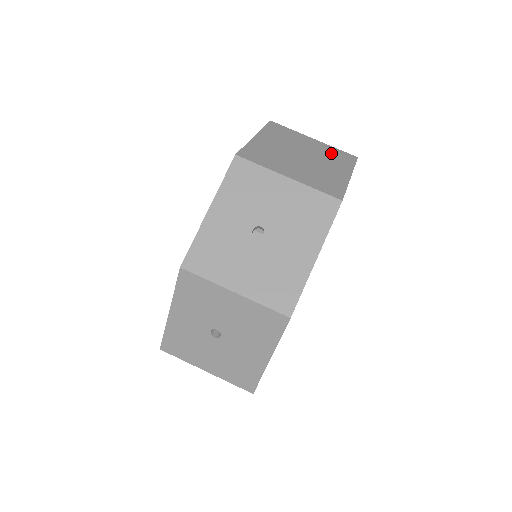
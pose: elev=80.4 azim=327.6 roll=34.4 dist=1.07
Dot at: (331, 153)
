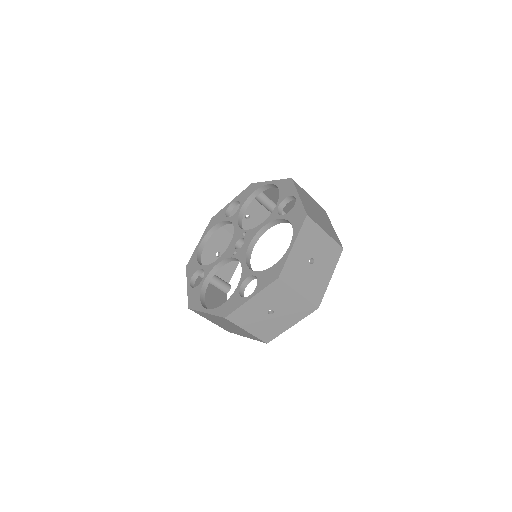
Dot at: (320, 208)
